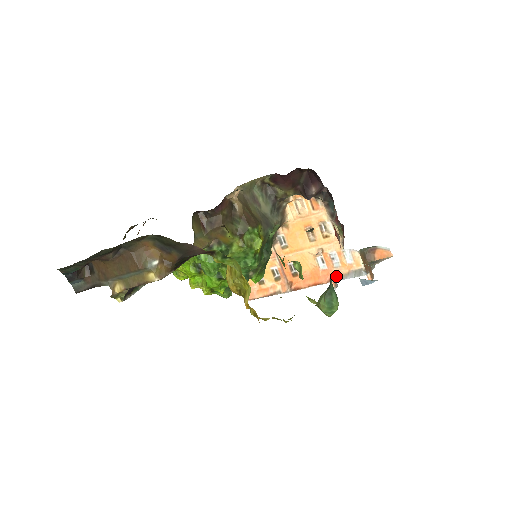
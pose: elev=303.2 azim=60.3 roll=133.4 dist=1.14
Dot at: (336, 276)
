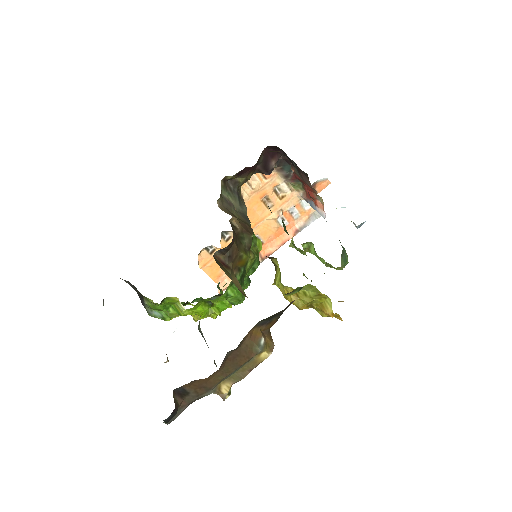
Dot at: (299, 226)
